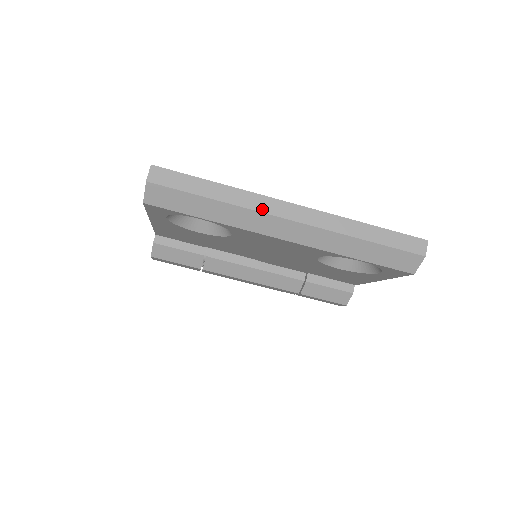
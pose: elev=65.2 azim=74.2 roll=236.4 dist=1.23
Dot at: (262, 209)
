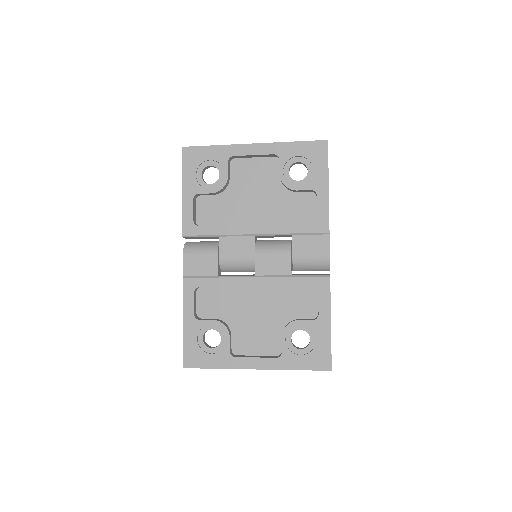
Dot at: occluded
